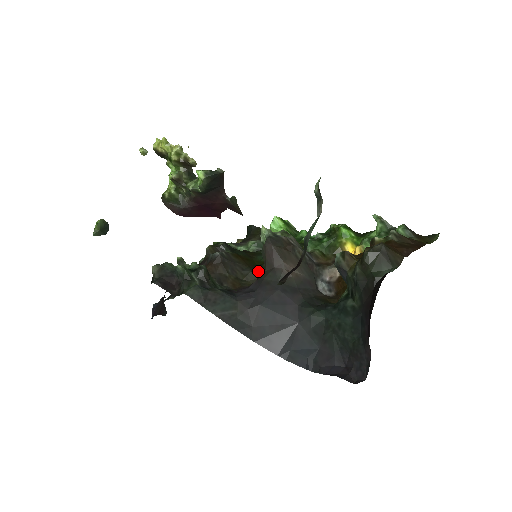
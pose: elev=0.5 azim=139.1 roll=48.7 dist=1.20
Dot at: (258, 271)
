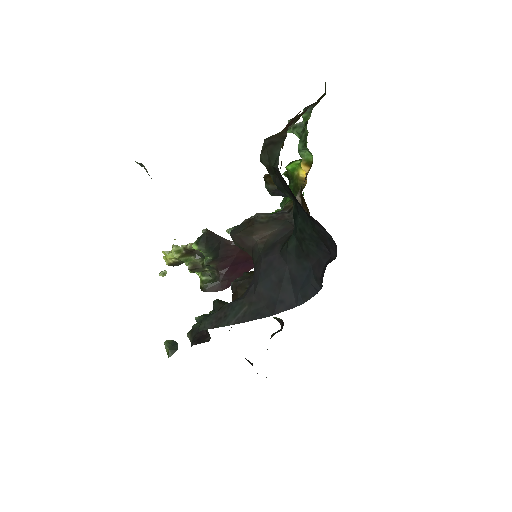
Dot at: occluded
